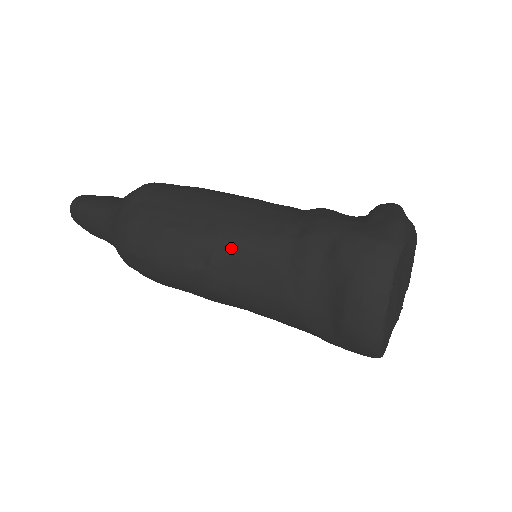
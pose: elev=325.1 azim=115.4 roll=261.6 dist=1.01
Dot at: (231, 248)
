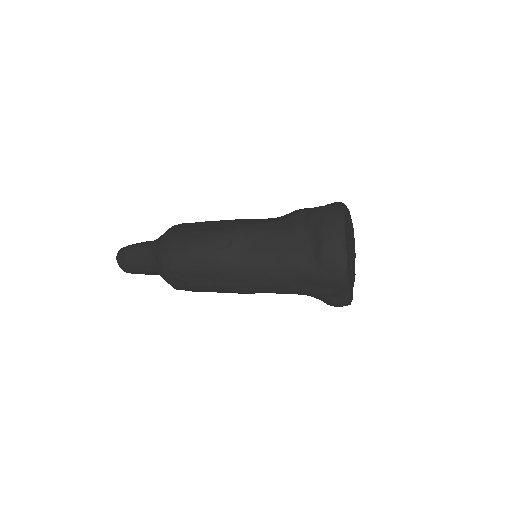
Dot at: (245, 232)
